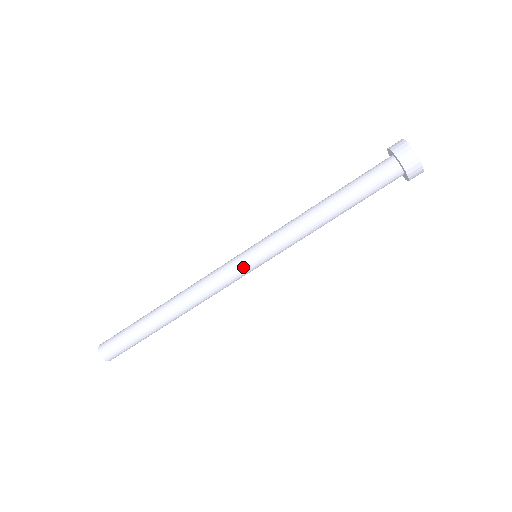
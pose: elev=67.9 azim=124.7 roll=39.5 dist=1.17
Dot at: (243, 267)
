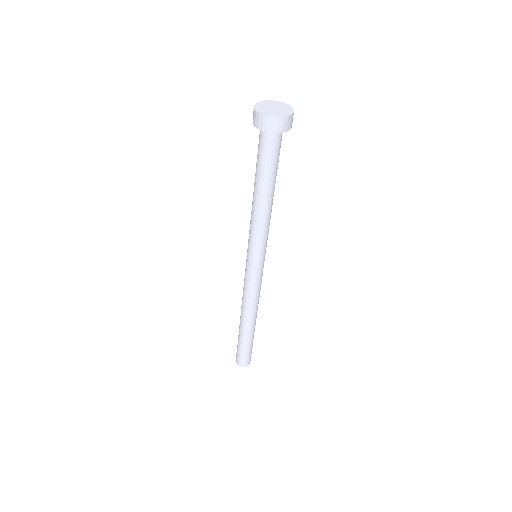
Dot at: (250, 270)
